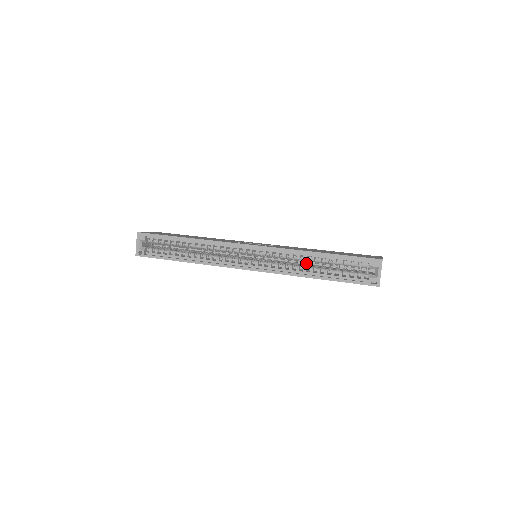
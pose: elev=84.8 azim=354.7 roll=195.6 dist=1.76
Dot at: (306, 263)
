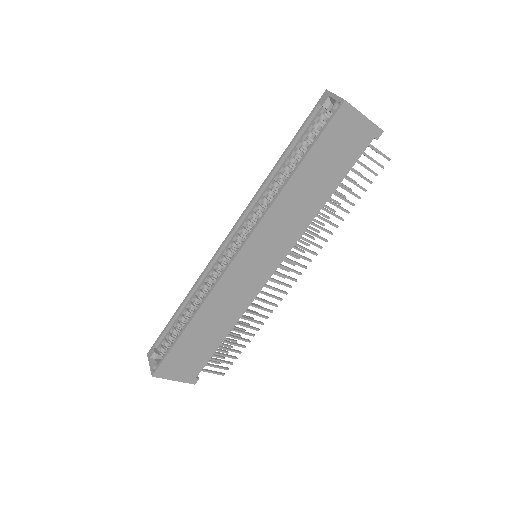
Dot at: occluded
